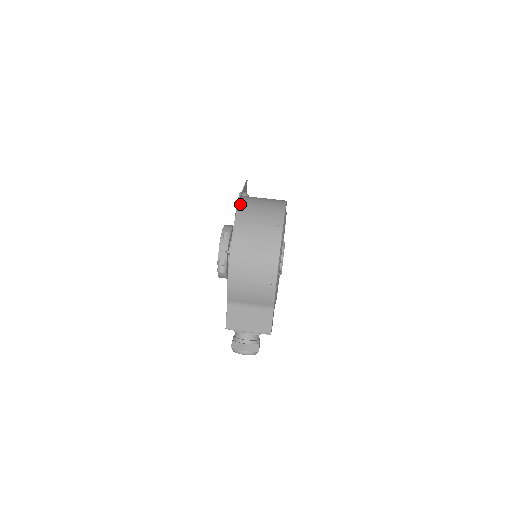
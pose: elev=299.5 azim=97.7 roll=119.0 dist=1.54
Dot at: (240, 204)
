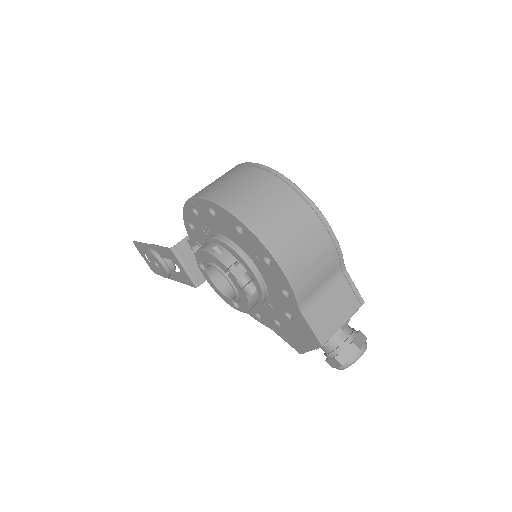
Dot at: (203, 196)
